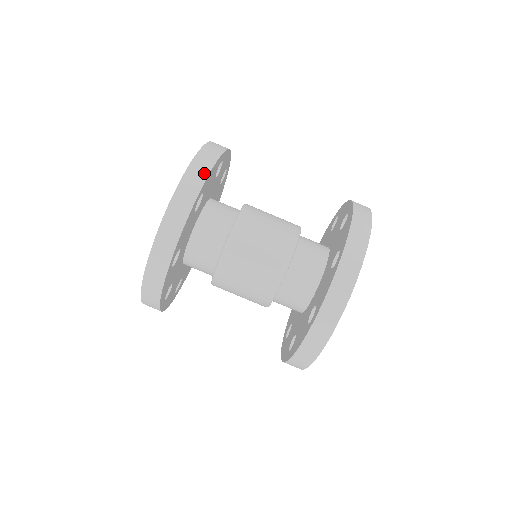
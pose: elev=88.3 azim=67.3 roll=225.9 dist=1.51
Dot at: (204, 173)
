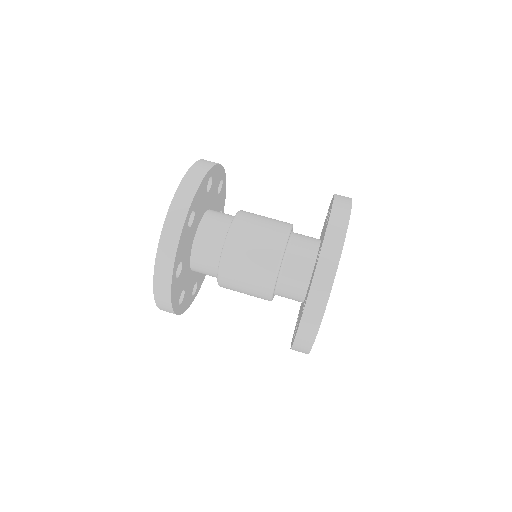
Dot at: (214, 163)
